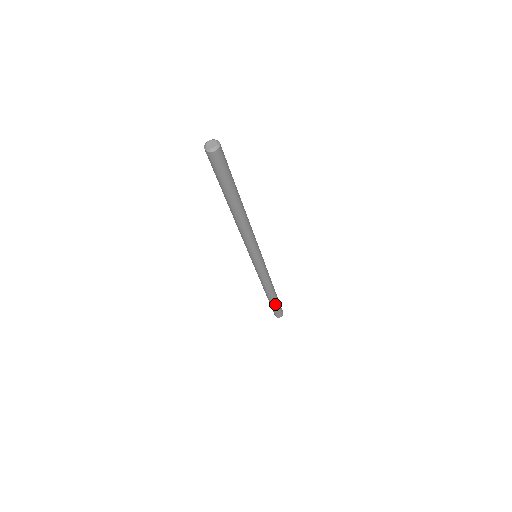
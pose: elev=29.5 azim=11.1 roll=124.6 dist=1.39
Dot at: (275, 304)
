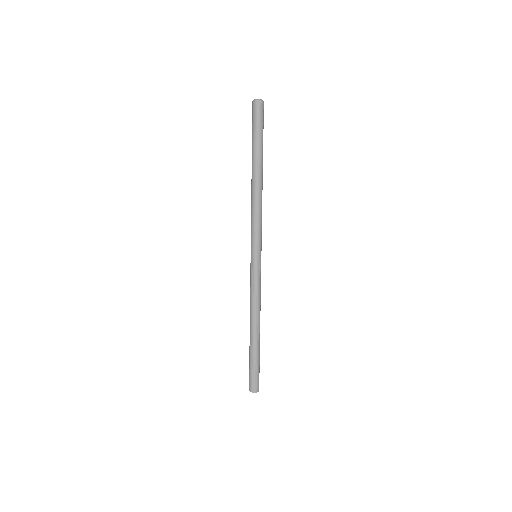
Dot at: (258, 356)
